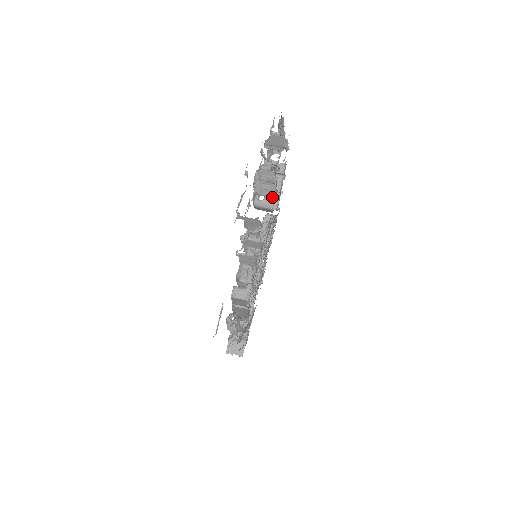
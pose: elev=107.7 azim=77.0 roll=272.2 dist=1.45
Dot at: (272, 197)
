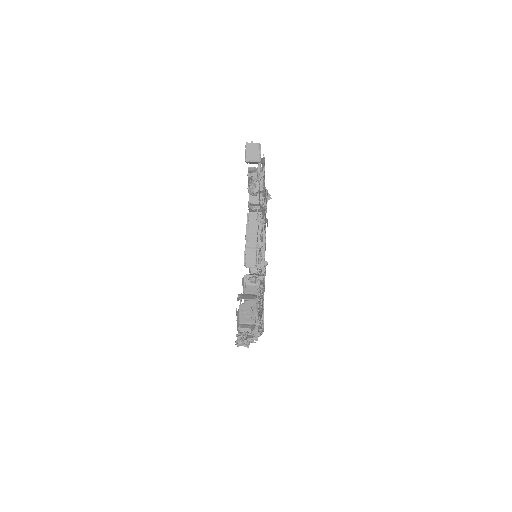
Dot at: (265, 204)
